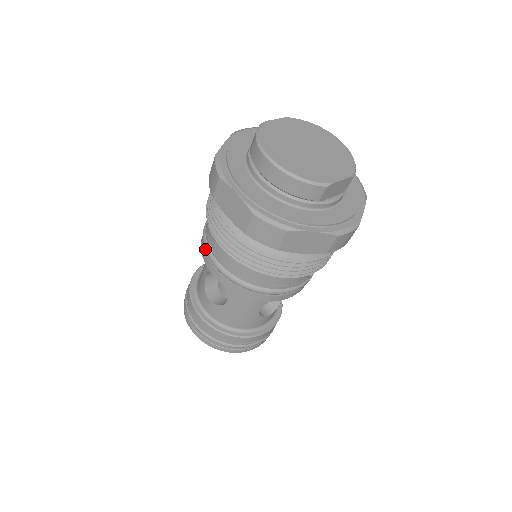
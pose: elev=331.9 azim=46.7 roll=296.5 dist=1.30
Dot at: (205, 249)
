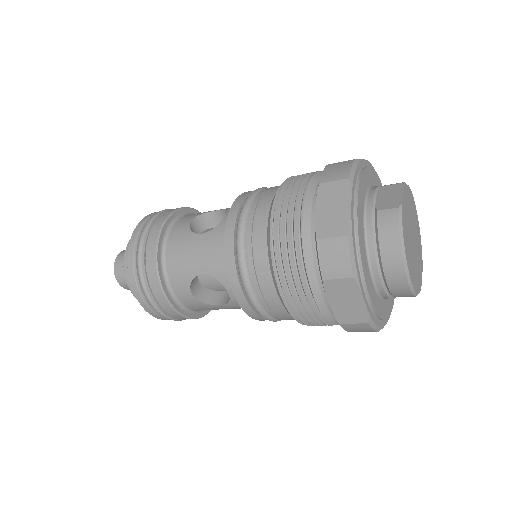
Dot at: (244, 280)
